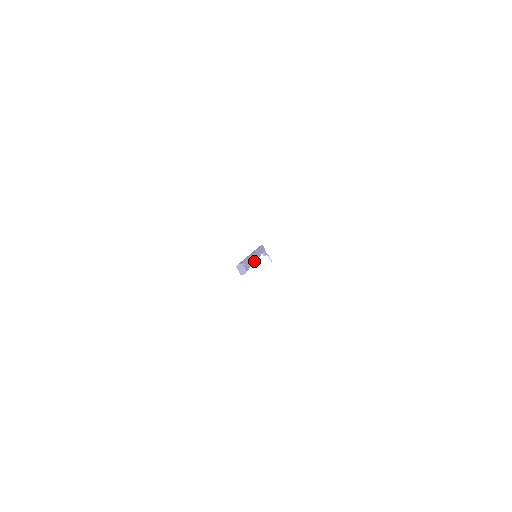
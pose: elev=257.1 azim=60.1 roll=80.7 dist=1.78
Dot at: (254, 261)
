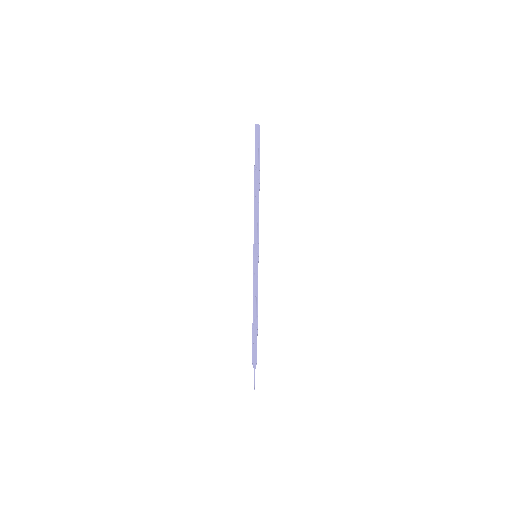
Dot at: occluded
